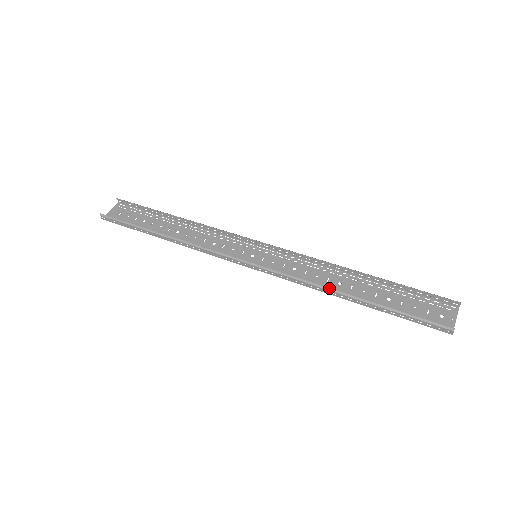
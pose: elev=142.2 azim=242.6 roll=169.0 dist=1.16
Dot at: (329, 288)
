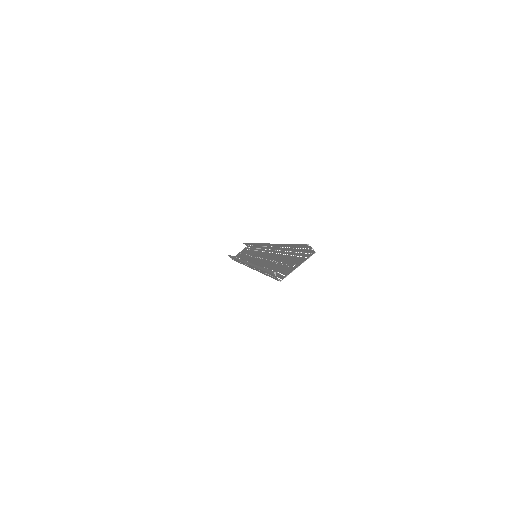
Dot at: (252, 264)
